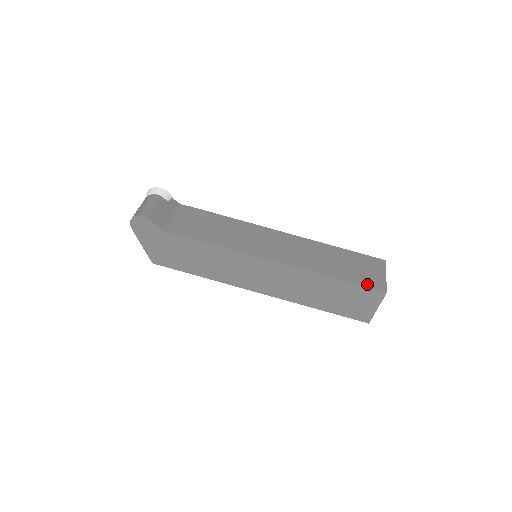
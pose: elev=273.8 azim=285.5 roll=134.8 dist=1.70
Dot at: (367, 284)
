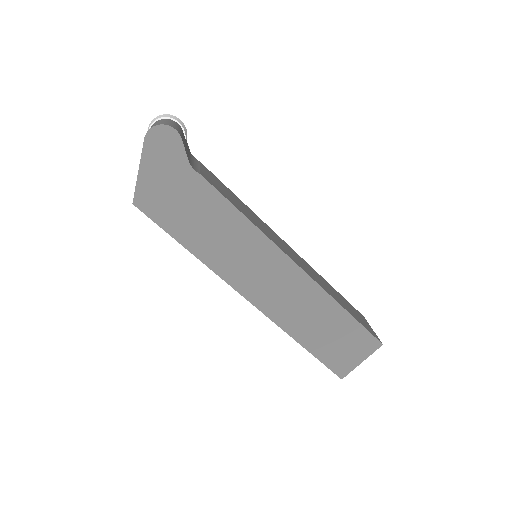
Dot at: (368, 329)
